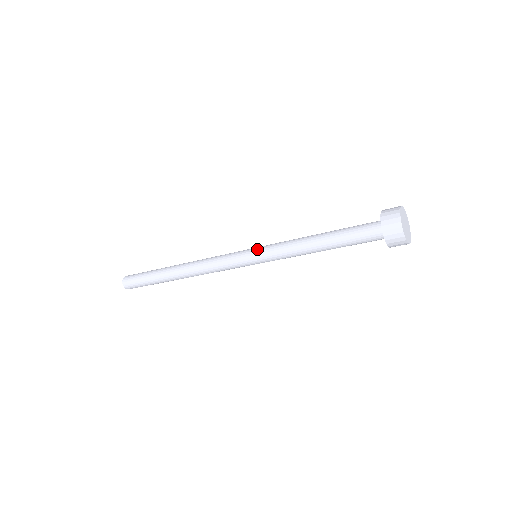
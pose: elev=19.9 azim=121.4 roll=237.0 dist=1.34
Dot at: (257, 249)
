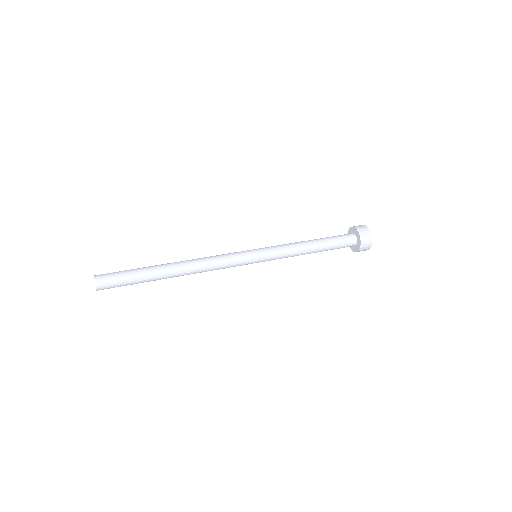
Dot at: (263, 254)
